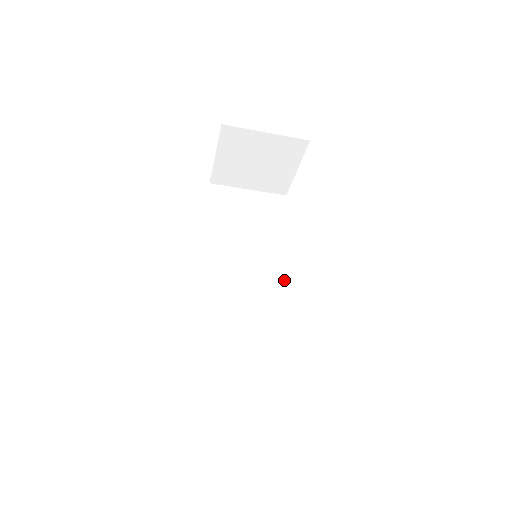
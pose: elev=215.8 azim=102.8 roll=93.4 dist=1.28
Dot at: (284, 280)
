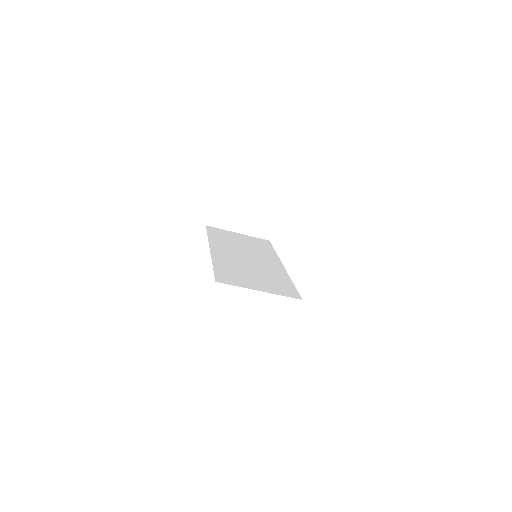
Dot at: (283, 272)
